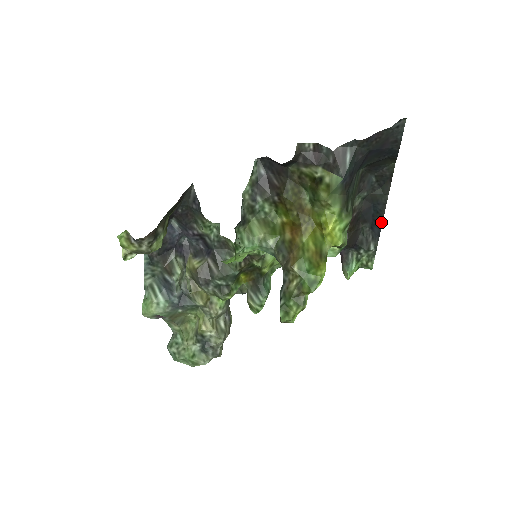
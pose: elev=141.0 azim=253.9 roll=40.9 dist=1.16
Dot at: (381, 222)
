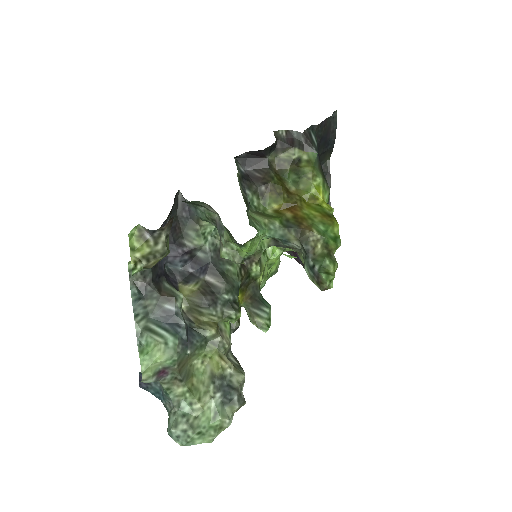
Dot at: occluded
